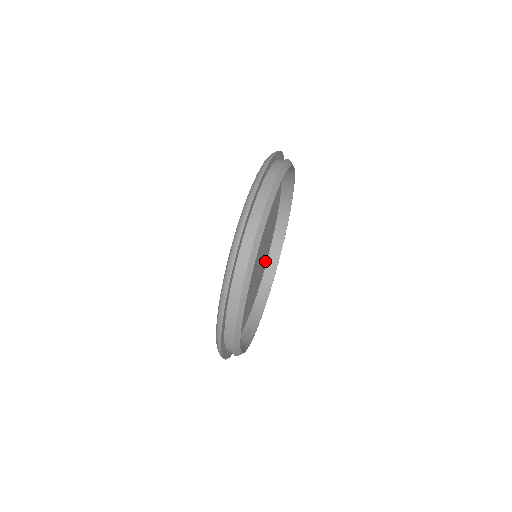
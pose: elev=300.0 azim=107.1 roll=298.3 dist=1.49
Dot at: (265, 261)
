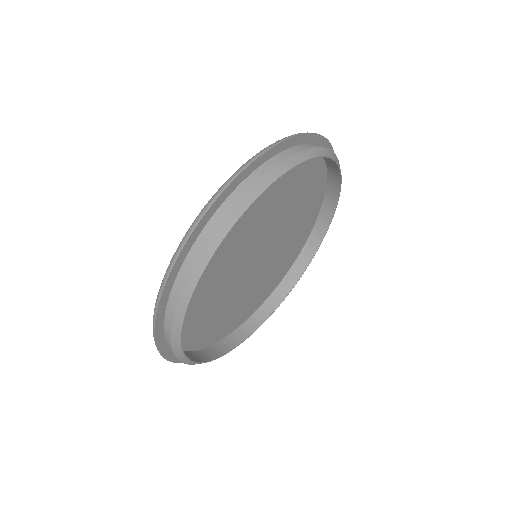
Dot at: (288, 263)
